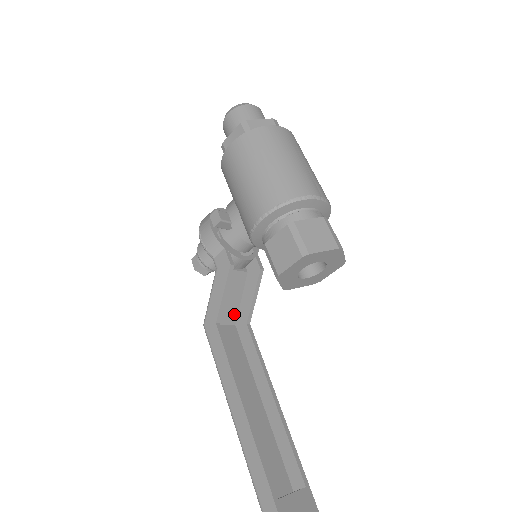
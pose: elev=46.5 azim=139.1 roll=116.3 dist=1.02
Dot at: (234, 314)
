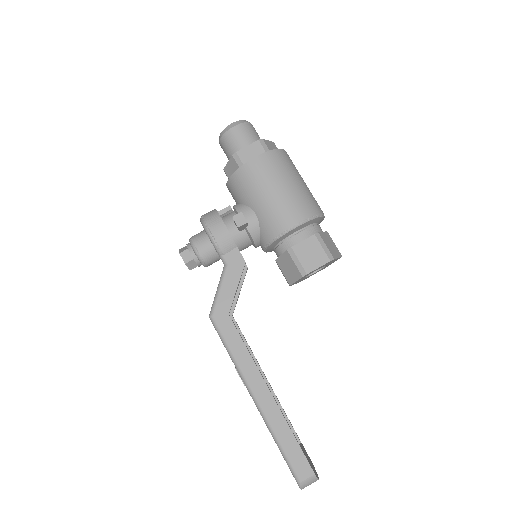
Dot at: occluded
